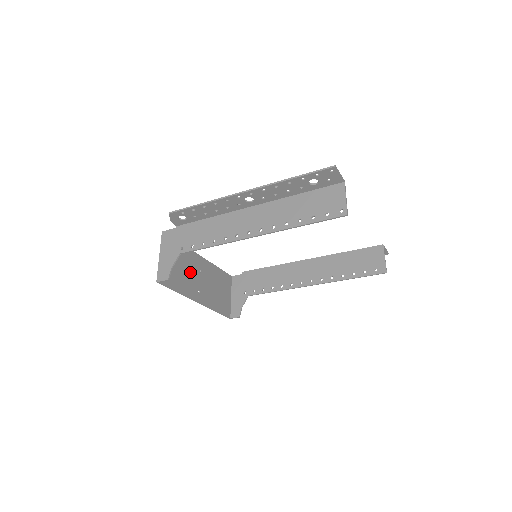
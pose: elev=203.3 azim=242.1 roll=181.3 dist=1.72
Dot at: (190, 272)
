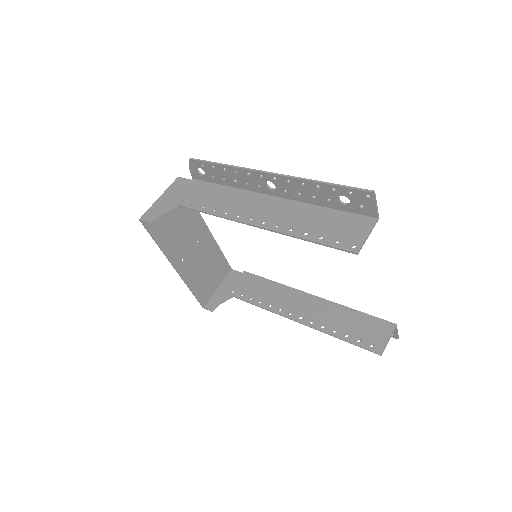
Dot at: (185, 235)
